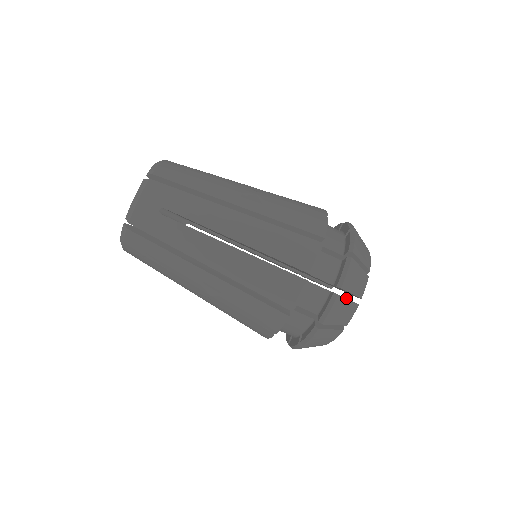
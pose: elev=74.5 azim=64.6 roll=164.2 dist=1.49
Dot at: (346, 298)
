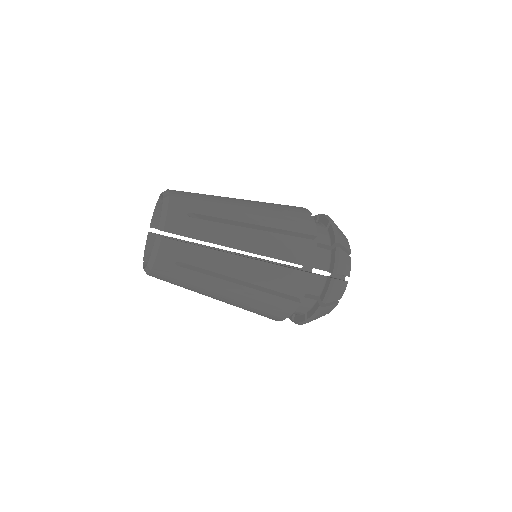
Dot at: (329, 305)
